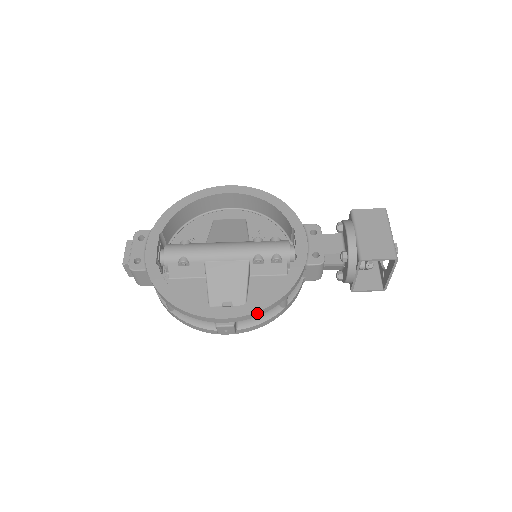
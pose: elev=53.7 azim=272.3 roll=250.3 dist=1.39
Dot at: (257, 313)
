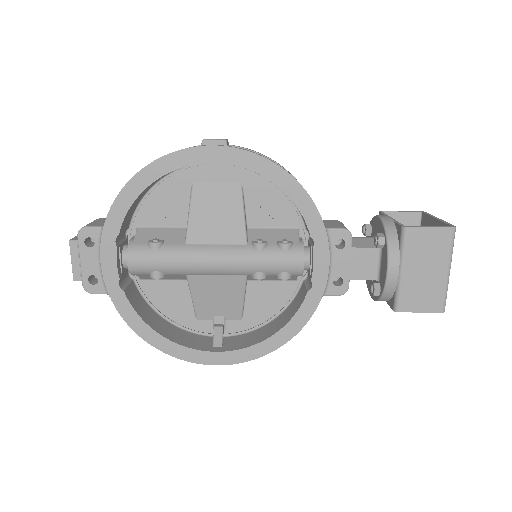
Dot at: (256, 357)
